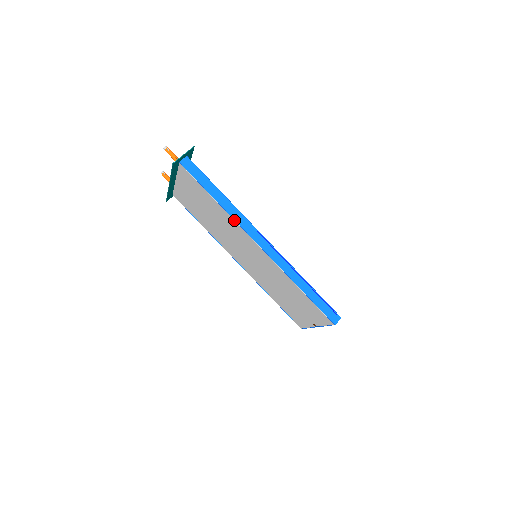
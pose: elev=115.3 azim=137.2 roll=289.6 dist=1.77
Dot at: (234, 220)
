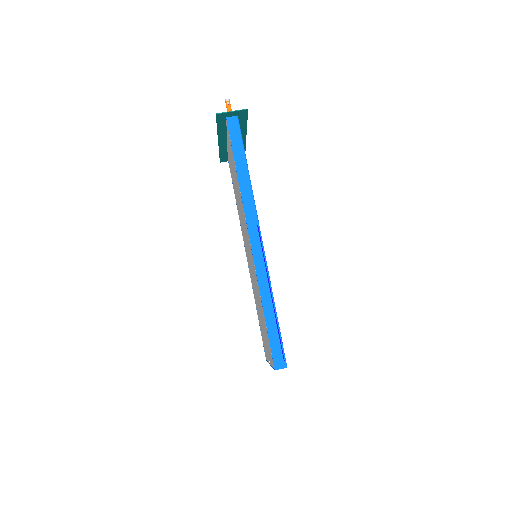
Dot at: (242, 202)
